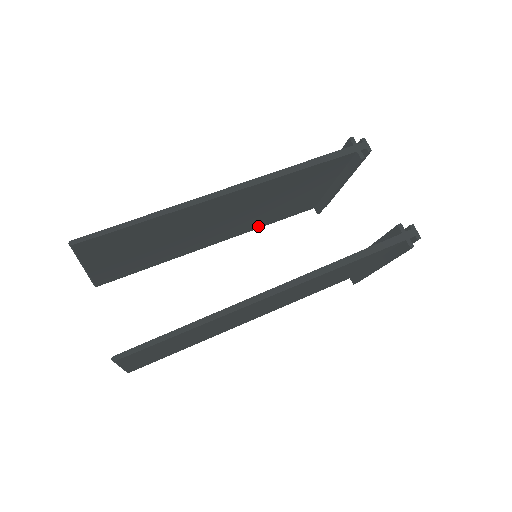
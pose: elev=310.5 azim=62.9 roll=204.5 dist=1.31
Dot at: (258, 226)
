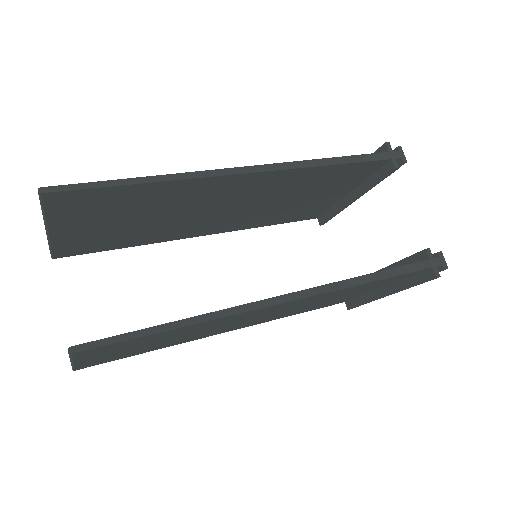
Dot at: (256, 225)
